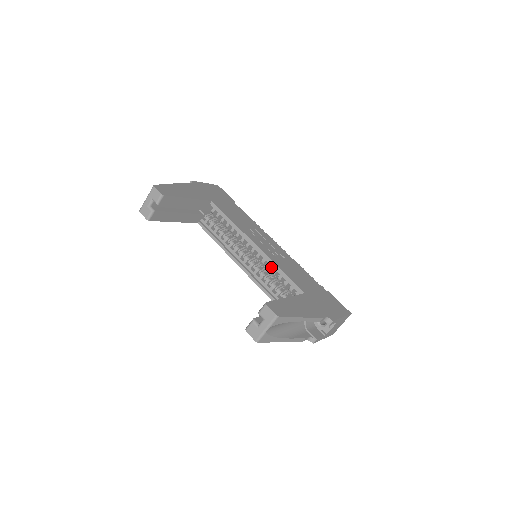
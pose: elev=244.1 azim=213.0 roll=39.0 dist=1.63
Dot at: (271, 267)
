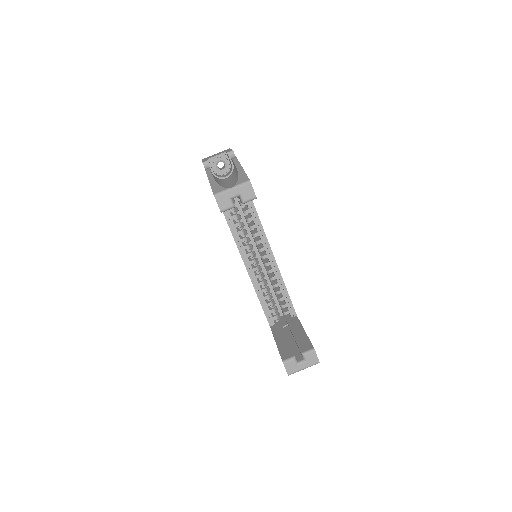
Dot at: (274, 278)
